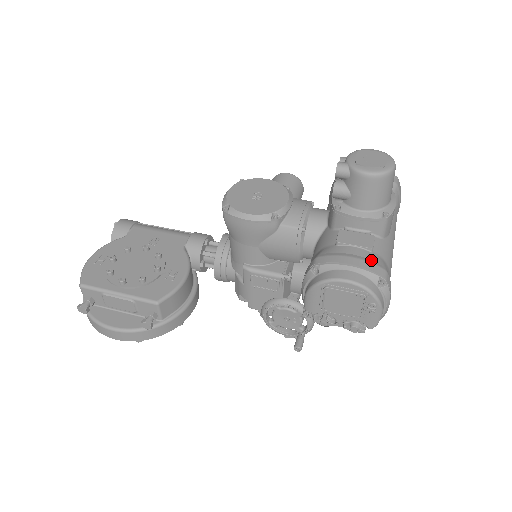
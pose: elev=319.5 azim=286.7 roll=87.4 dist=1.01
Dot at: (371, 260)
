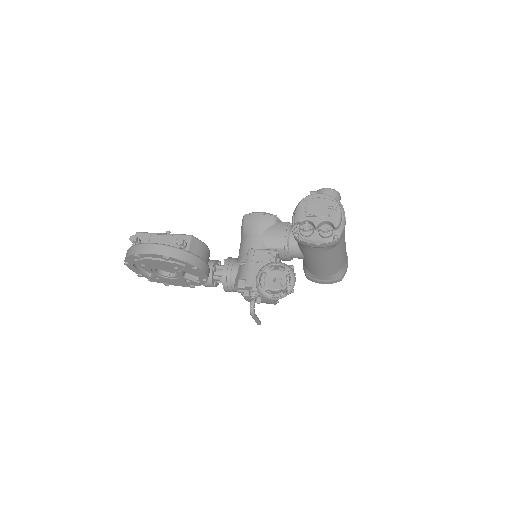
Dot at: occluded
